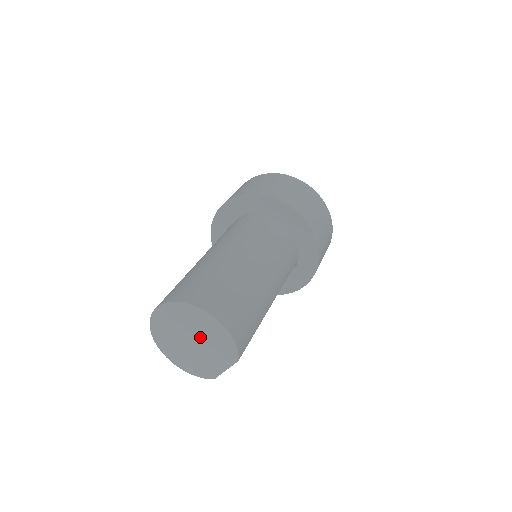
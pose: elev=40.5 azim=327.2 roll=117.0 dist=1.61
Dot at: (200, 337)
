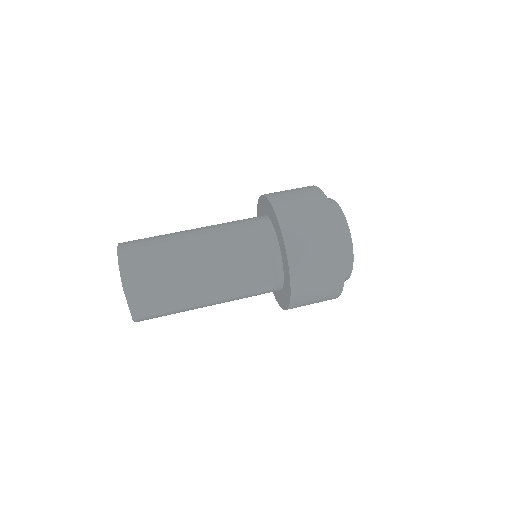
Dot at: occluded
